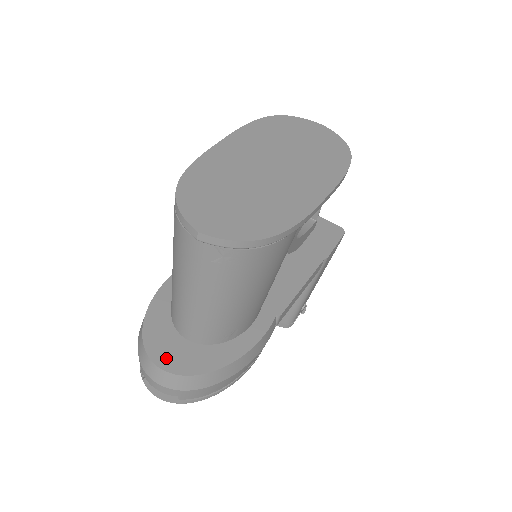
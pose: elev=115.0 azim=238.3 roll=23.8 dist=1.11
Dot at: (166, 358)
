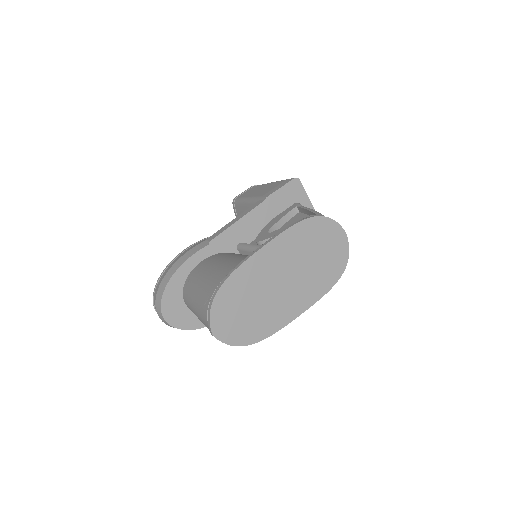
Dot at: (170, 315)
